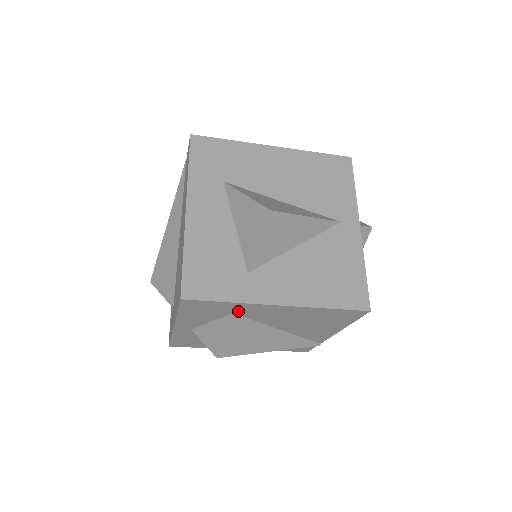
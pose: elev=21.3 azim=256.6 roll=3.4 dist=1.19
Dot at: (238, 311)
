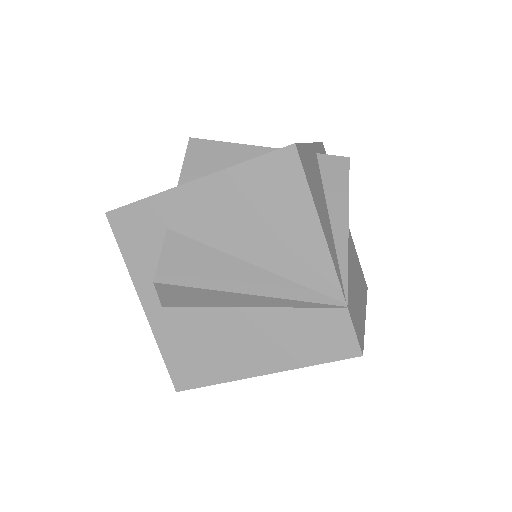
Dot at: (168, 221)
